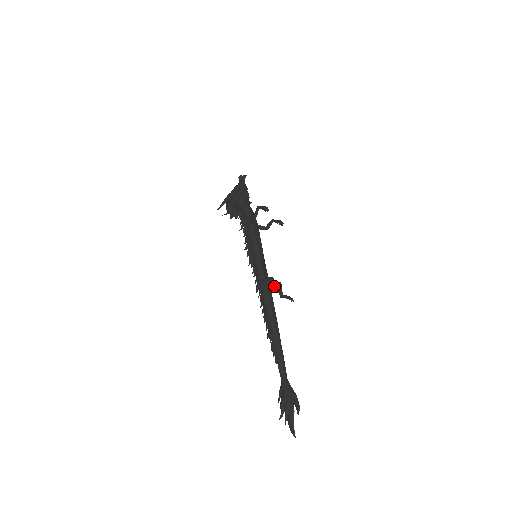
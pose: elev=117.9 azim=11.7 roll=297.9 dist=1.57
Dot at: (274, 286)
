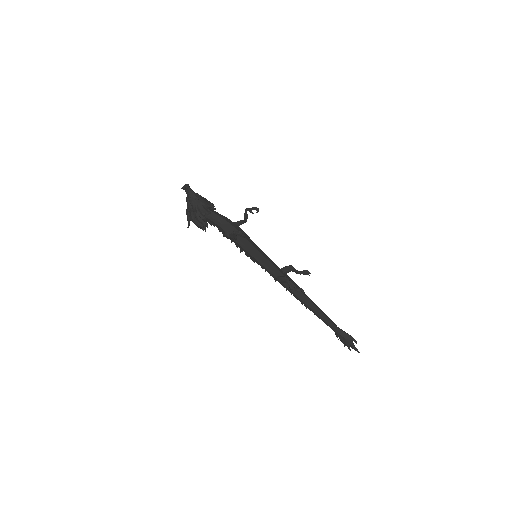
Dot at: (288, 272)
